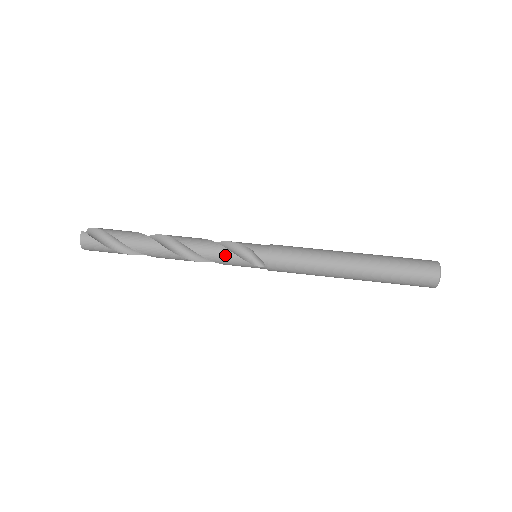
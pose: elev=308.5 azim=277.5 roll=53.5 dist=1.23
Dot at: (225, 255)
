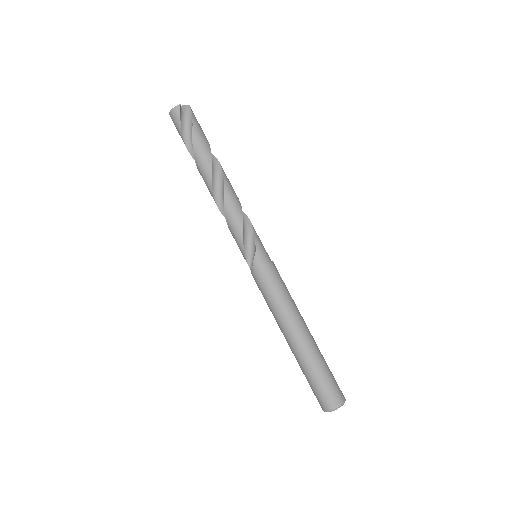
Dot at: (237, 233)
